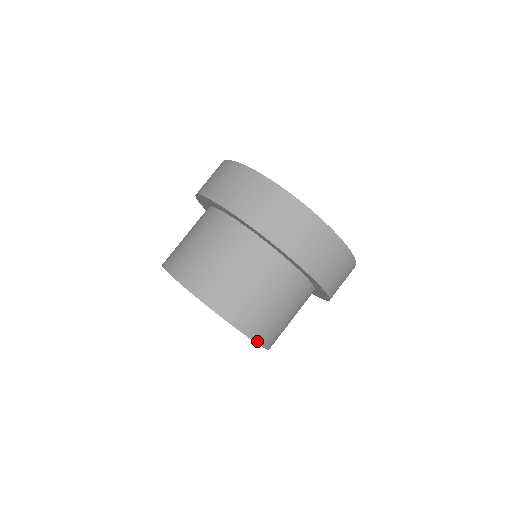
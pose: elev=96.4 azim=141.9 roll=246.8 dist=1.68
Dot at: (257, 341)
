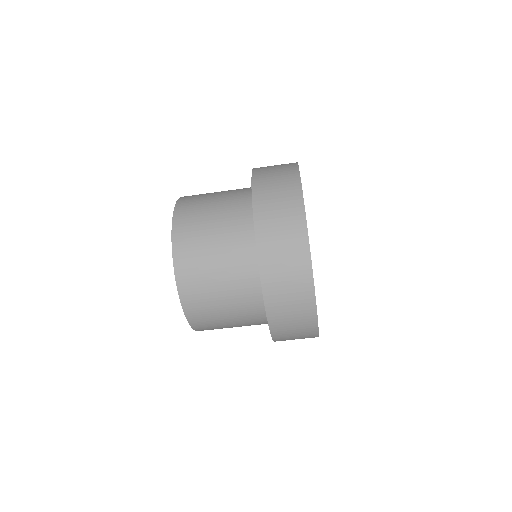
Dot at: occluded
